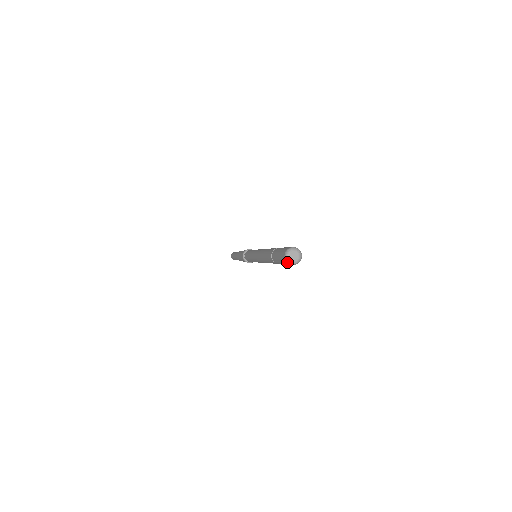
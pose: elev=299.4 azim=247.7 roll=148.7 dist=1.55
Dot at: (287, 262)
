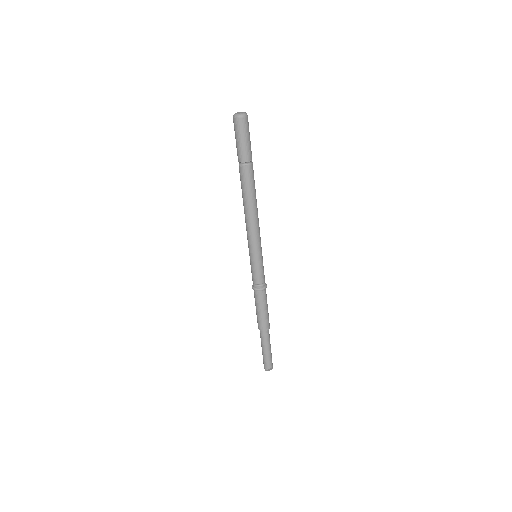
Dot at: (235, 118)
